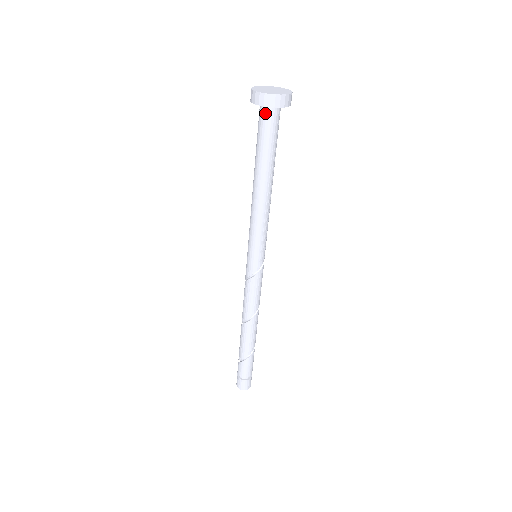
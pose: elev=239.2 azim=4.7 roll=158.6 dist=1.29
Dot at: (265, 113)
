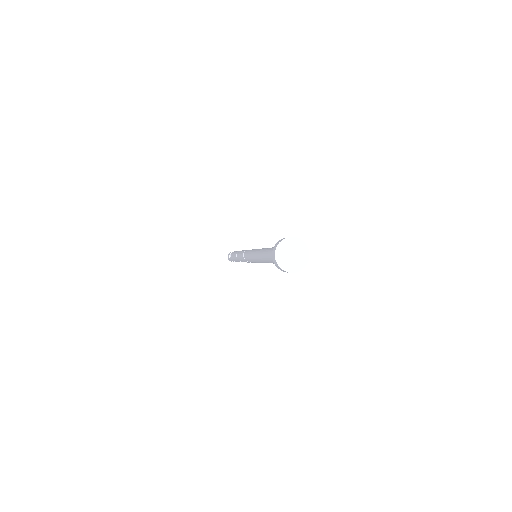
Dot at: occluded
